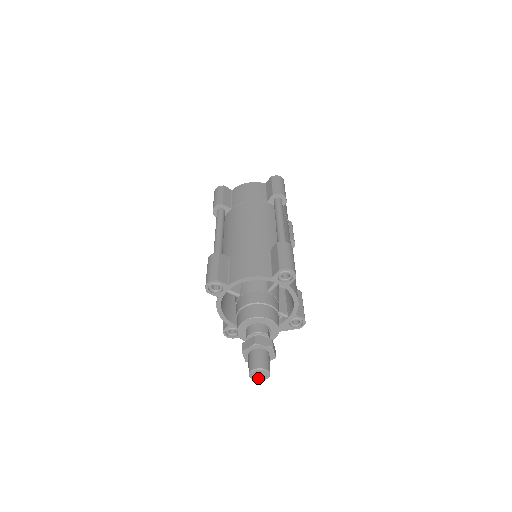
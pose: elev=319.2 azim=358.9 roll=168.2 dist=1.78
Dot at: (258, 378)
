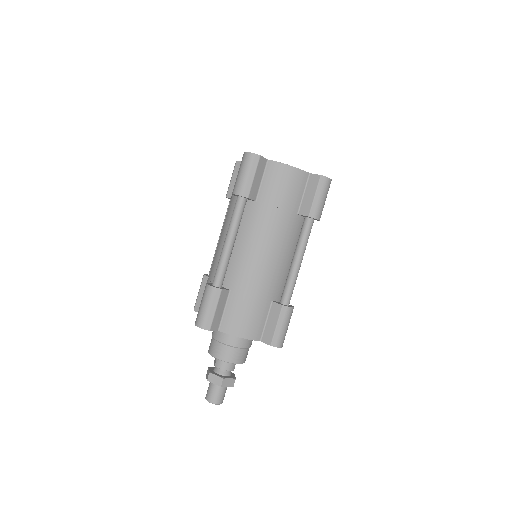
Dot at: occluded
